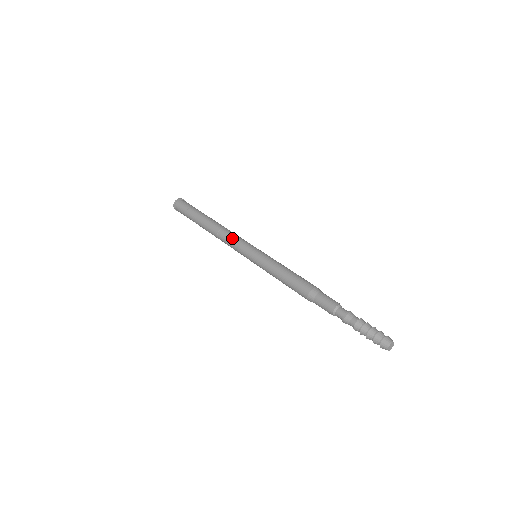
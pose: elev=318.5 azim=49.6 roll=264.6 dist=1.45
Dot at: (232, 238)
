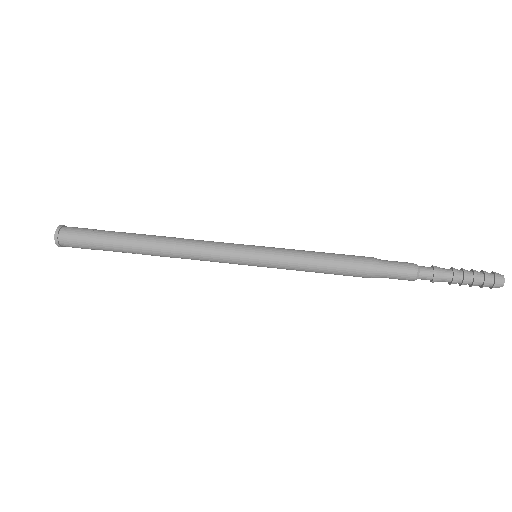
Dot at: (205, 253)
